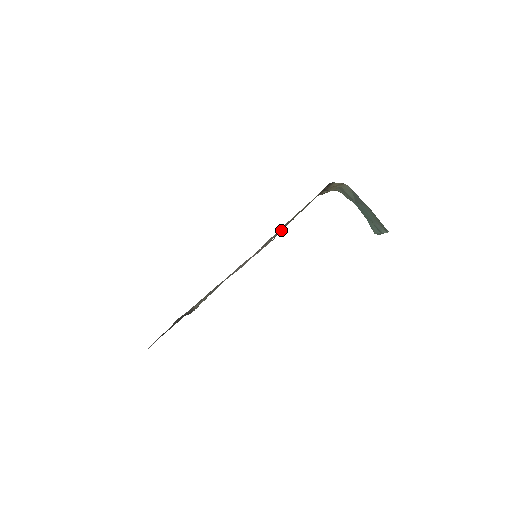
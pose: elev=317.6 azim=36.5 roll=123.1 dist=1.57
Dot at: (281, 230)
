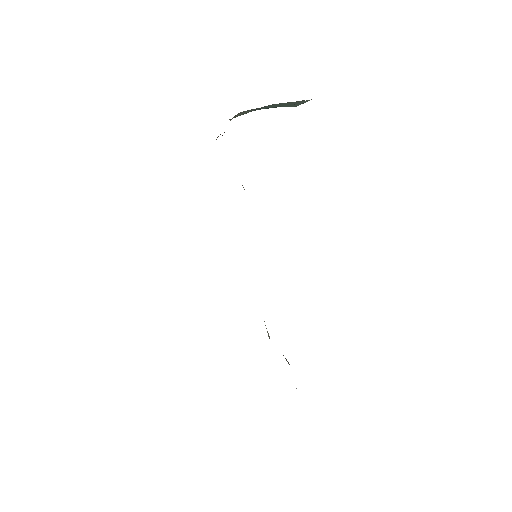
Dot at: occluded
